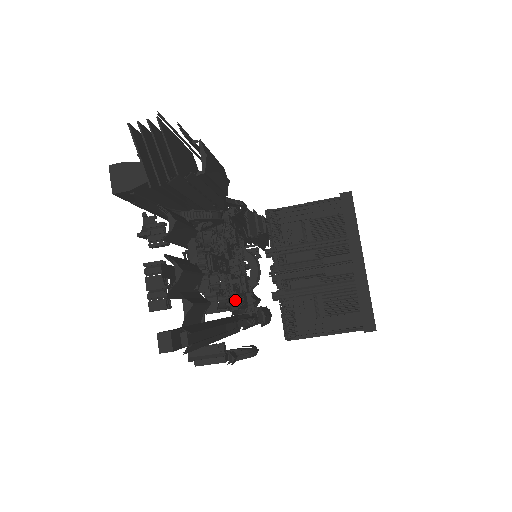
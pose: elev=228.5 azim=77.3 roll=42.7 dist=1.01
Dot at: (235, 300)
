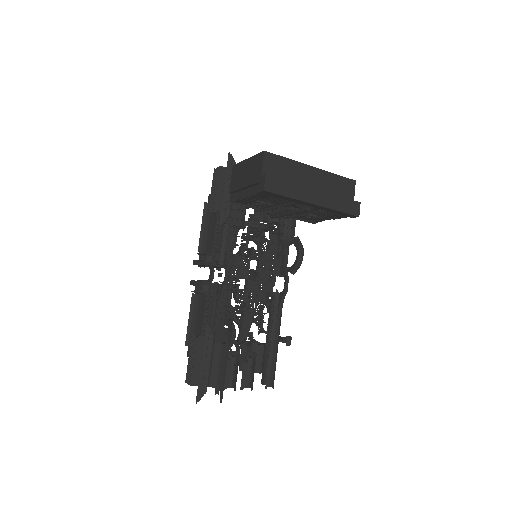
Dot at: (269, 281)
